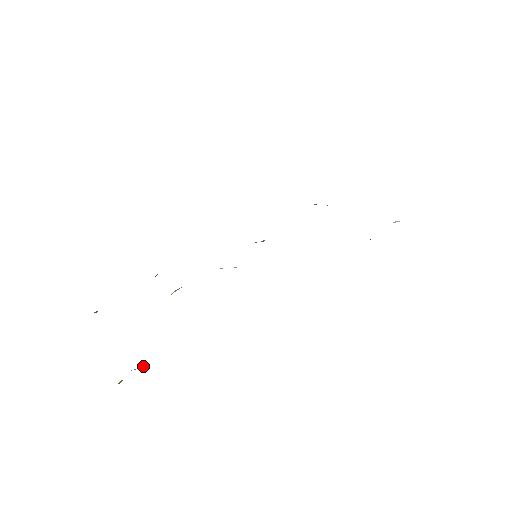
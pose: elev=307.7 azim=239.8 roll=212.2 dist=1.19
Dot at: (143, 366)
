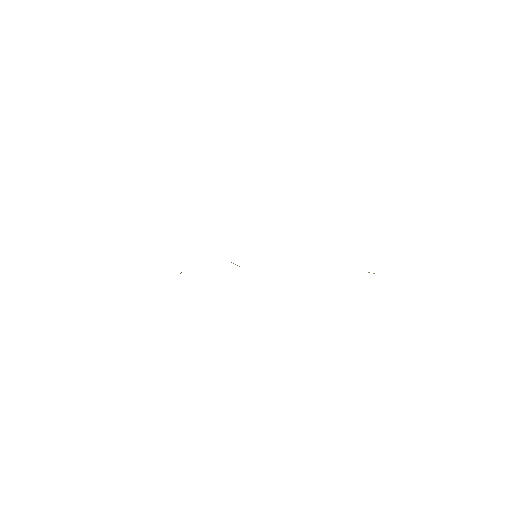
Dot at: occluded
